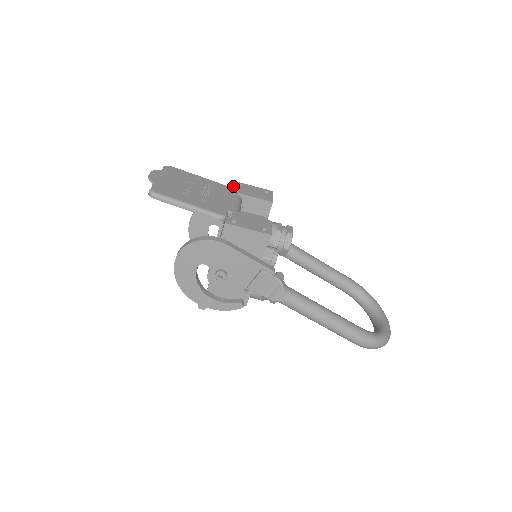
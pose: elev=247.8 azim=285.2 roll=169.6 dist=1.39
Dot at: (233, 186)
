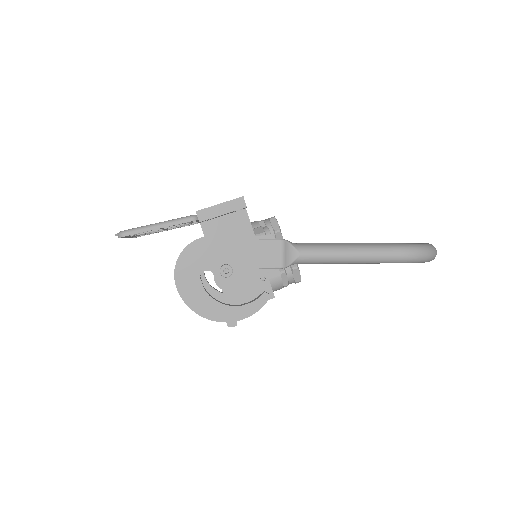
Dot at: occluded
